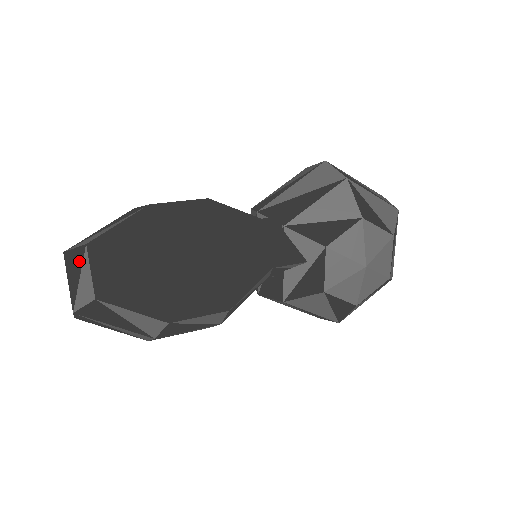
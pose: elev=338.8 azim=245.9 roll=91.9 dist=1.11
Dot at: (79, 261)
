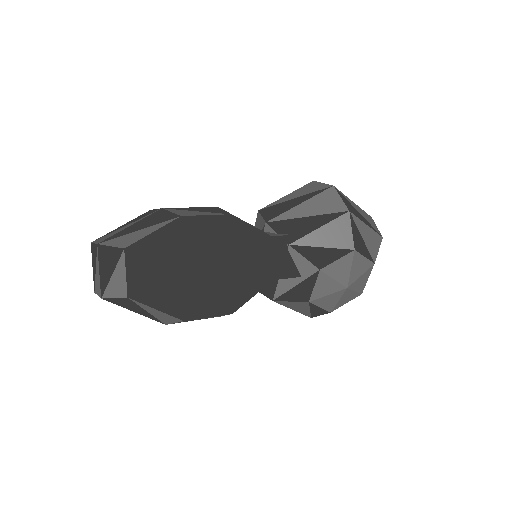
Dot at: (114, 259)
